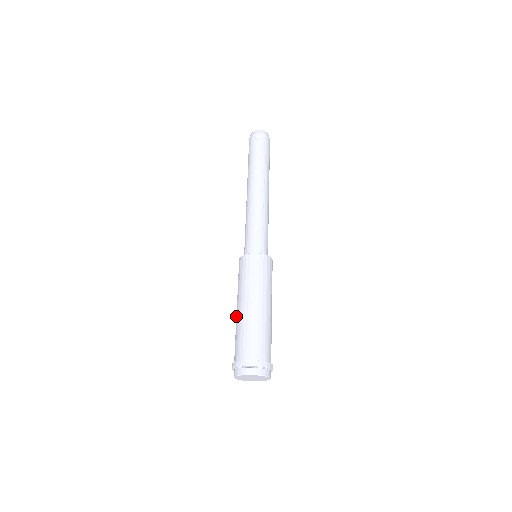
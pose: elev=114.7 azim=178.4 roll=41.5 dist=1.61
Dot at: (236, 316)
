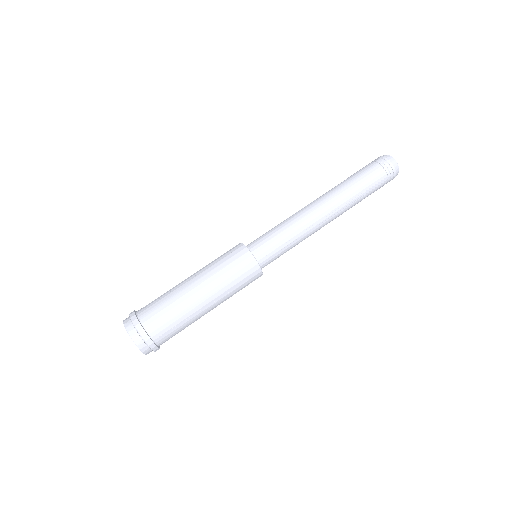
Dot at: (182, 282)
